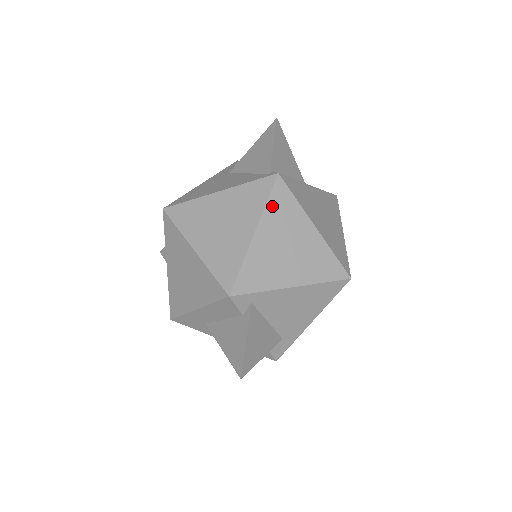
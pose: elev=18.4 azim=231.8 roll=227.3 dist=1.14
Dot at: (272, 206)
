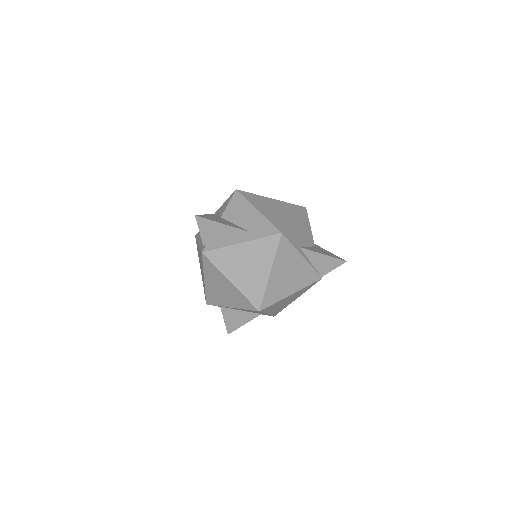
Dot at: (206, 269)
